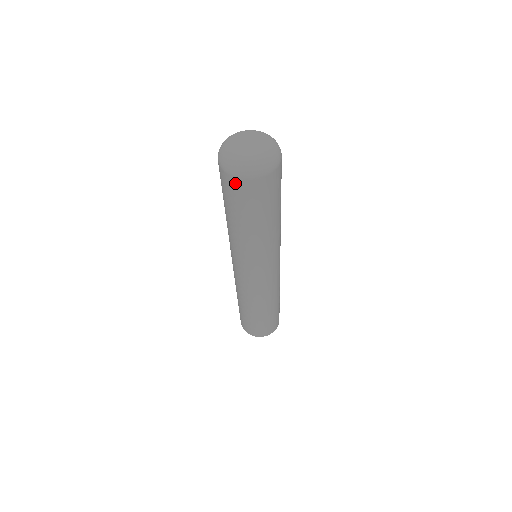
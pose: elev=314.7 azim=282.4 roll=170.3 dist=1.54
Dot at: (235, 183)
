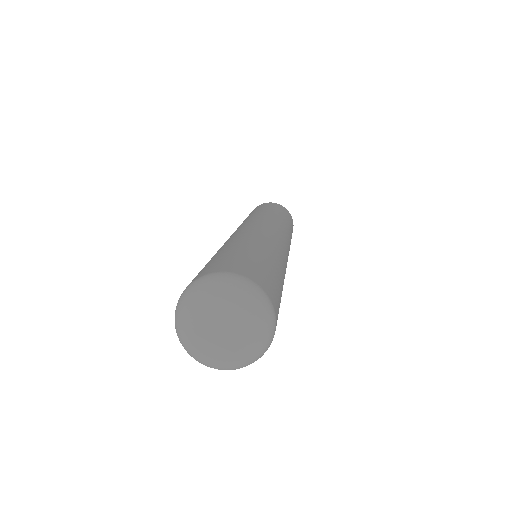
Dot at: occluded
